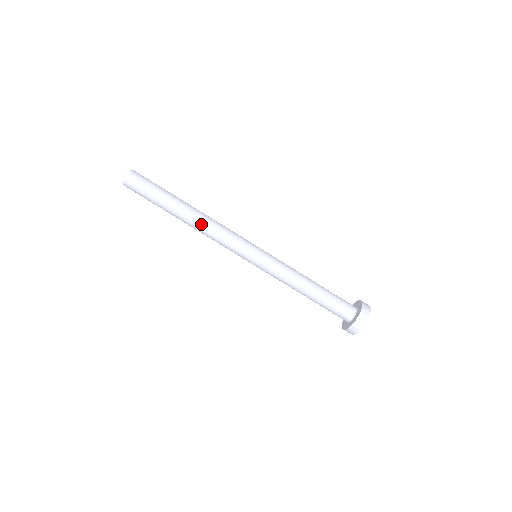
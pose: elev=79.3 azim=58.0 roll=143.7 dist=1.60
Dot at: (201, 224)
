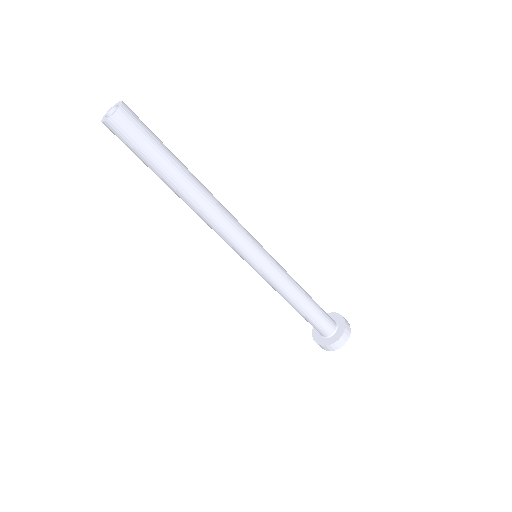
Dot at: (199, 213)
